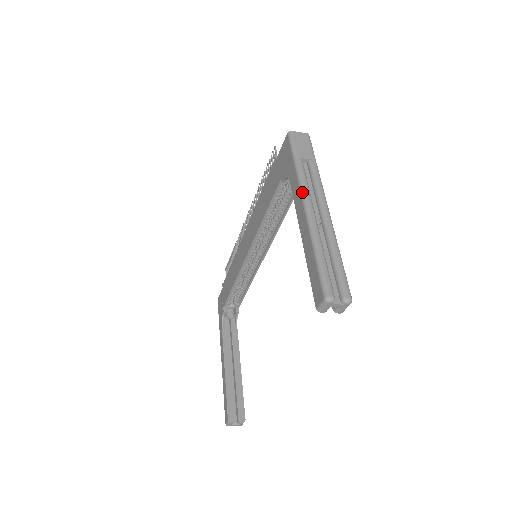
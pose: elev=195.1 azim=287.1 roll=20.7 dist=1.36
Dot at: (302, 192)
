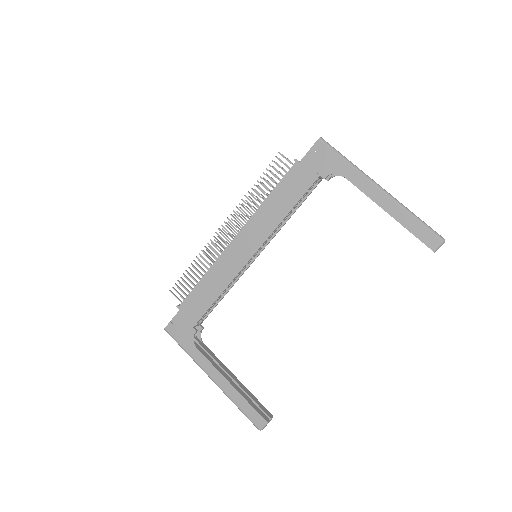
Dot at: (371, 179)
